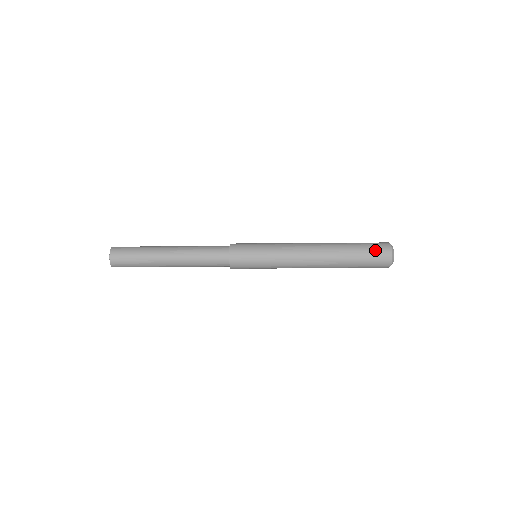
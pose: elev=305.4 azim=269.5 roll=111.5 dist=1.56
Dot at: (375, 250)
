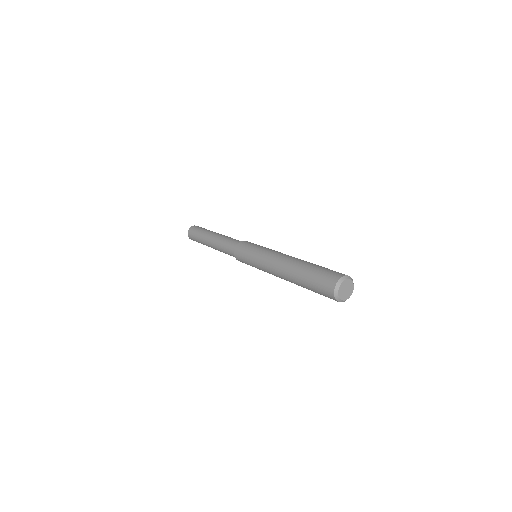
Dot at: (326, 274)
